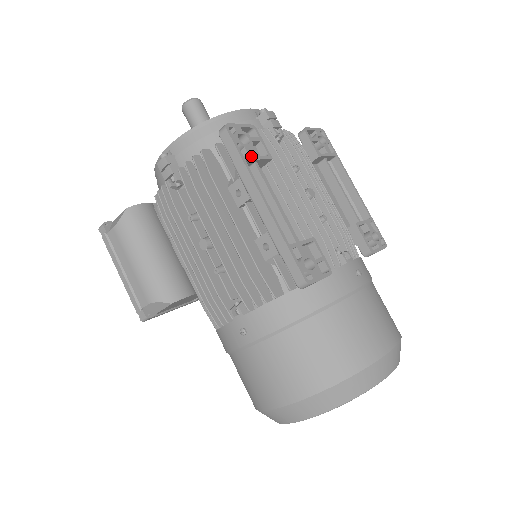
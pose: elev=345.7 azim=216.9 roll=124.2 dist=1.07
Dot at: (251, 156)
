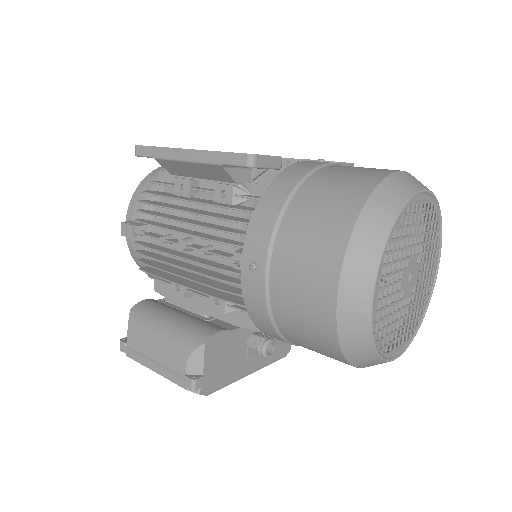
Dot at: occluded
